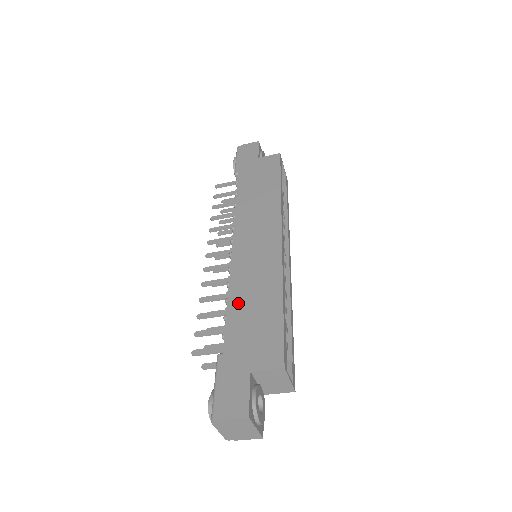
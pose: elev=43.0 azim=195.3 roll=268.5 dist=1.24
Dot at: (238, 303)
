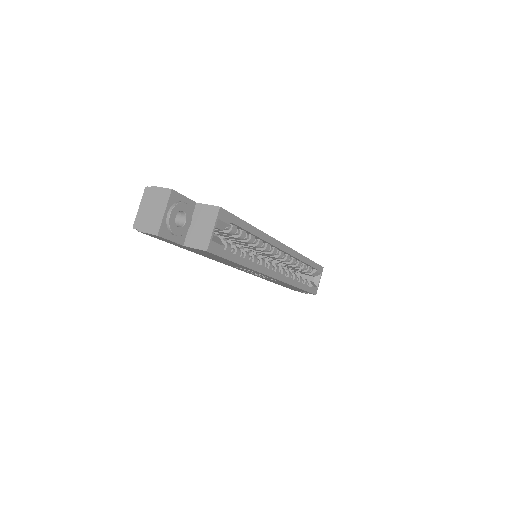
Dot at: occluded
